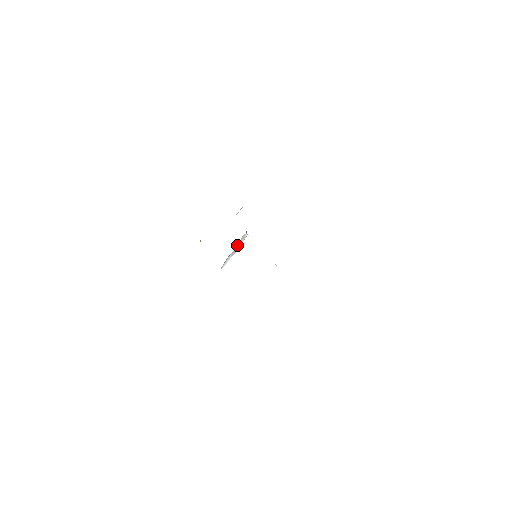
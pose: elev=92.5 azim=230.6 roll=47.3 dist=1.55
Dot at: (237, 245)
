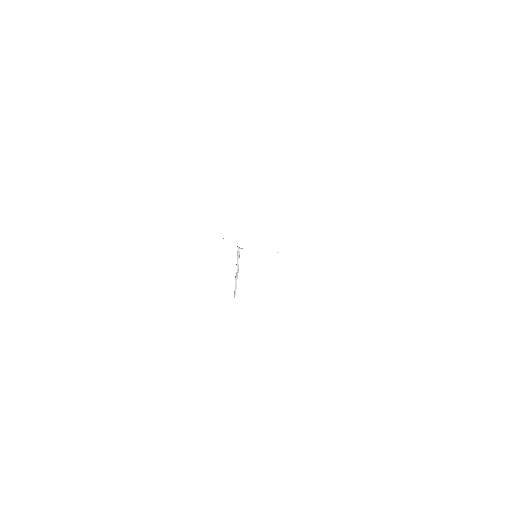
Dot at: (236, 264)
